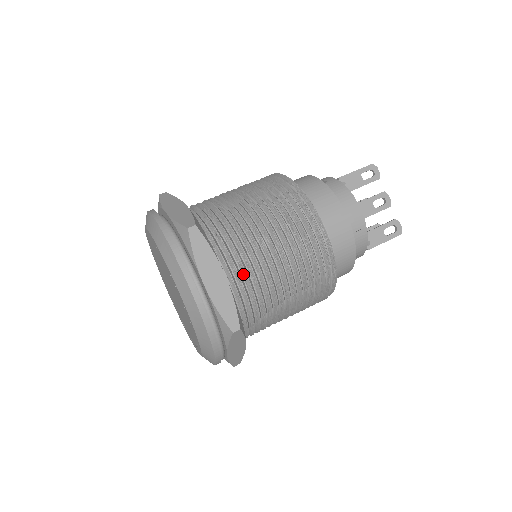
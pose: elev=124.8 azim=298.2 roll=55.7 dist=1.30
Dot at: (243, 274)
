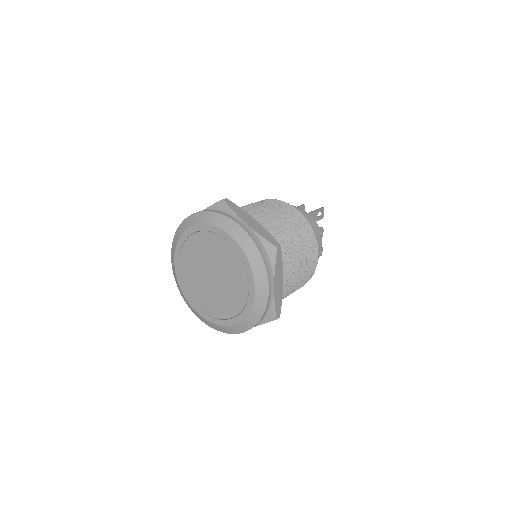
Dot at: occluded
